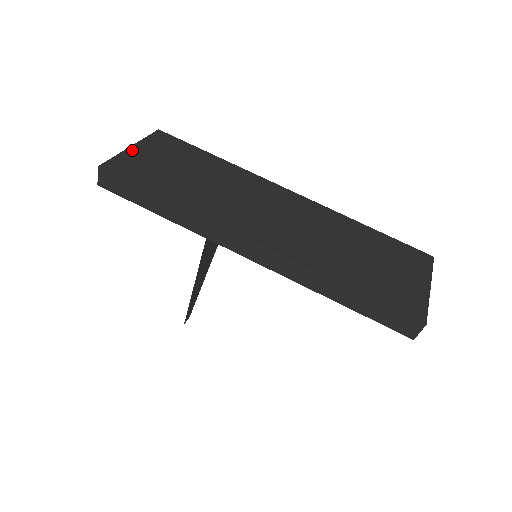
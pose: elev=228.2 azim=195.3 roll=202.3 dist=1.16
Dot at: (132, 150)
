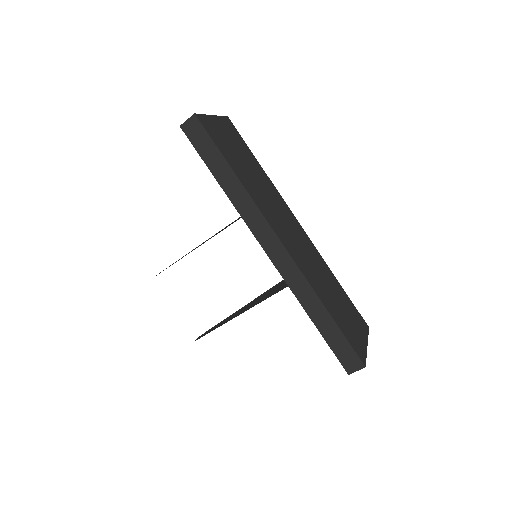
Dot at: (214, 119)
